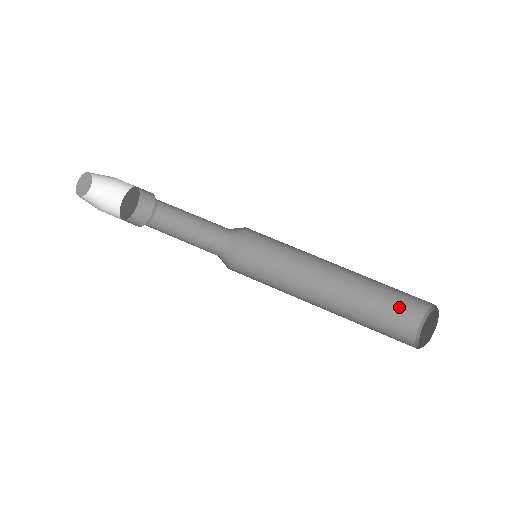
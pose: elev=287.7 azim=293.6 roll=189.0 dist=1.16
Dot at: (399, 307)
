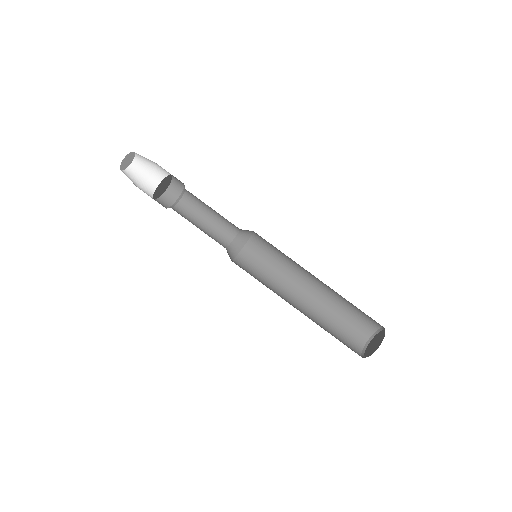
Dot at: (351, 329)
